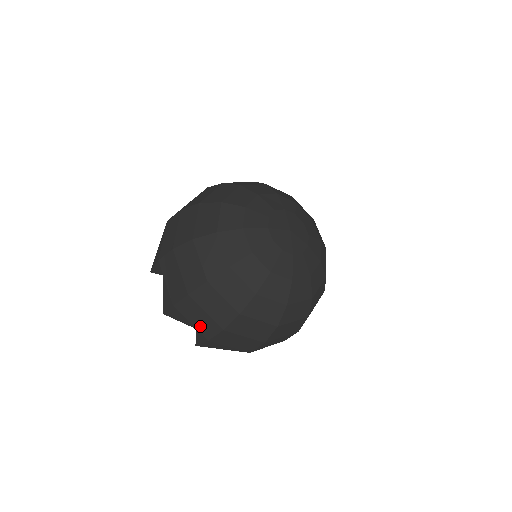
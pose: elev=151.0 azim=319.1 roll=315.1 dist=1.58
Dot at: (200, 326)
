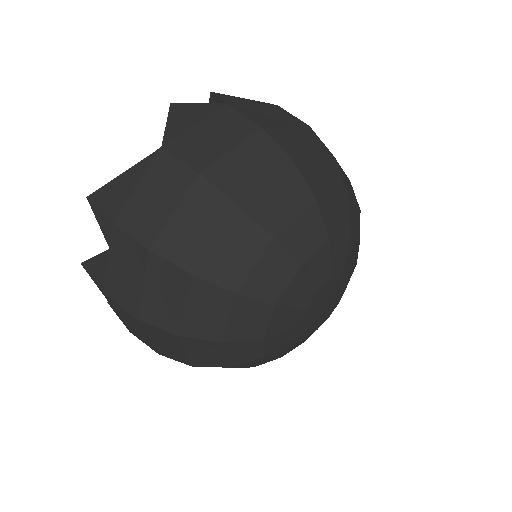
Dot at: (129, 326)
